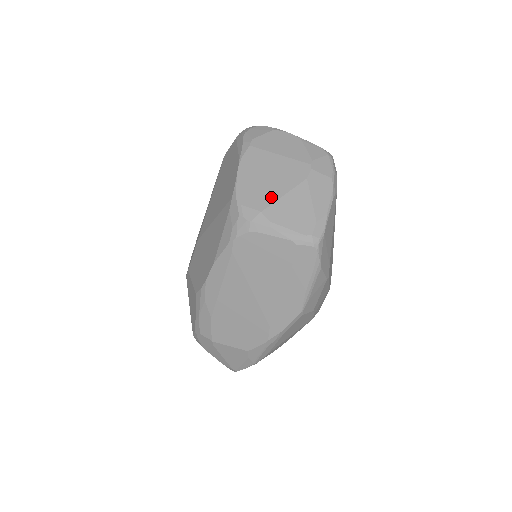
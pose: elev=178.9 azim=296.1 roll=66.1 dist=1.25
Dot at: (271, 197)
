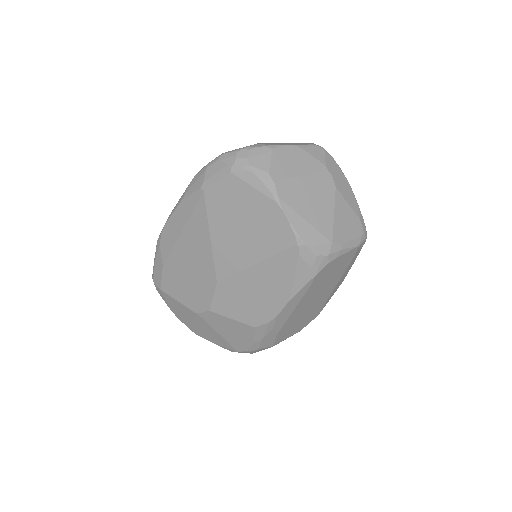
Dot at: (328, 223)
